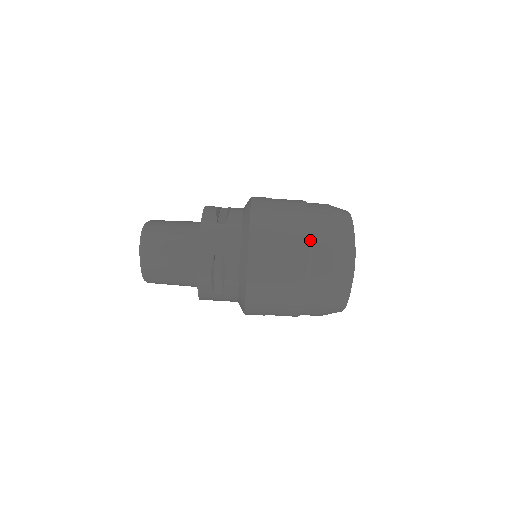
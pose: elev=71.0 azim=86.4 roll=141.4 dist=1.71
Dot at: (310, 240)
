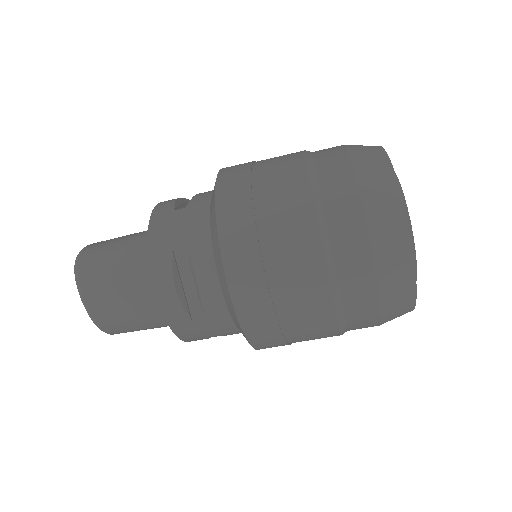
Dot at: (315, 187)
